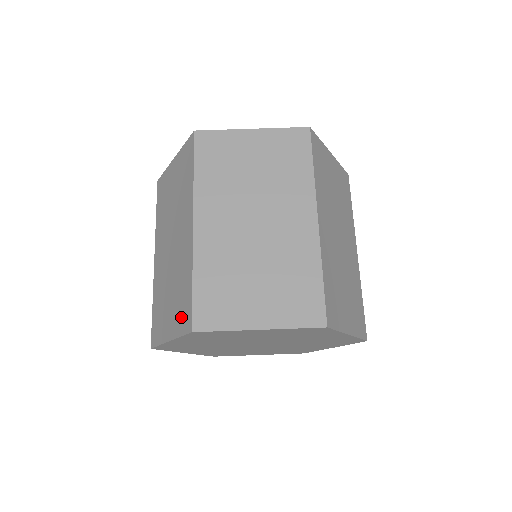
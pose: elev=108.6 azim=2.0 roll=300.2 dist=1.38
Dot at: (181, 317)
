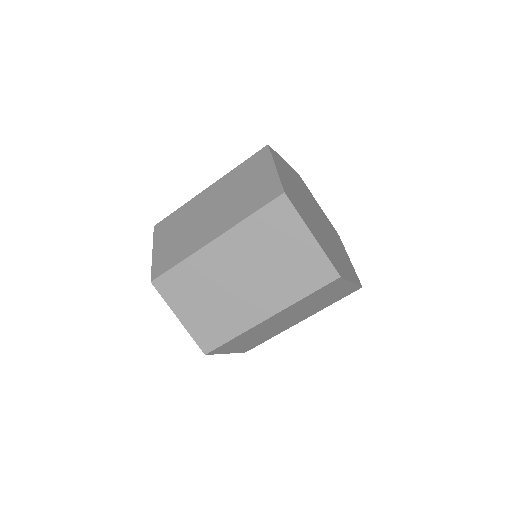
Dot at: (161, 261)
